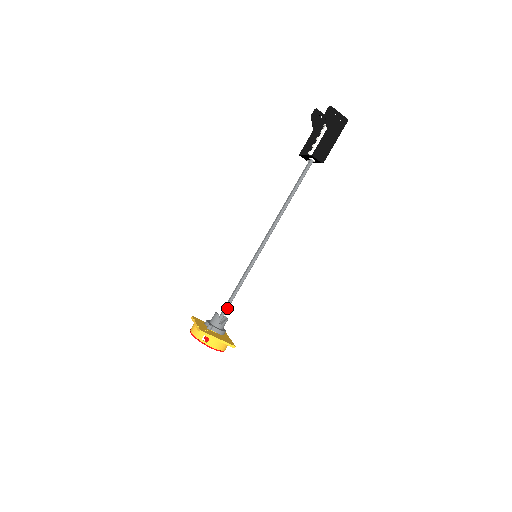
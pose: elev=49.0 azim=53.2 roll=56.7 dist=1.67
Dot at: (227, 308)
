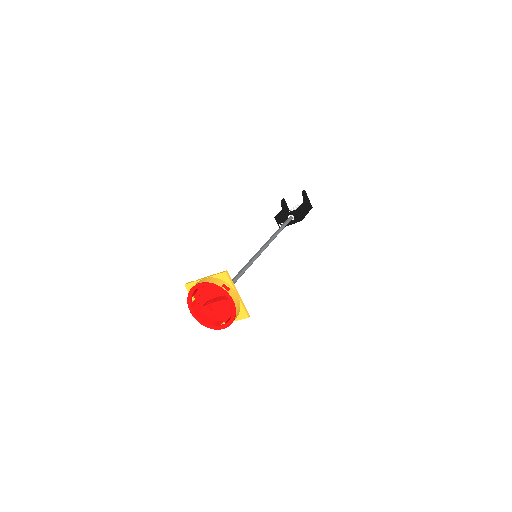
Dot at: occluded
